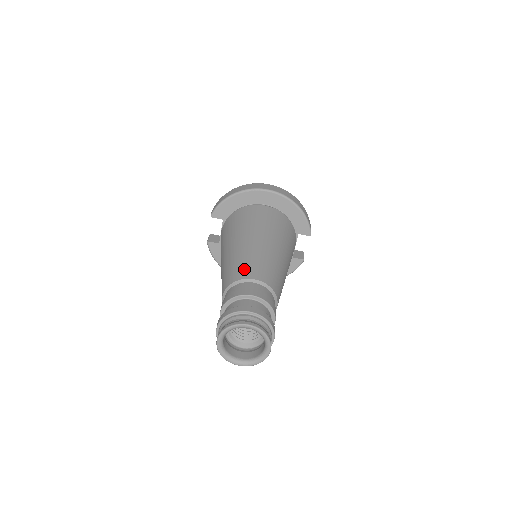
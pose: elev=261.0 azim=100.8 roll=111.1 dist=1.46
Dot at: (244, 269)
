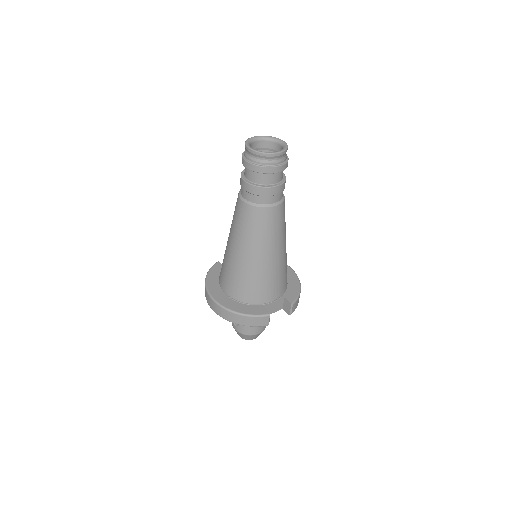
Dot at: occluded
